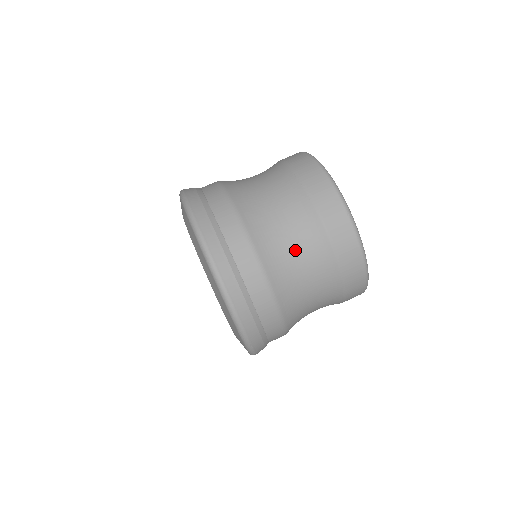
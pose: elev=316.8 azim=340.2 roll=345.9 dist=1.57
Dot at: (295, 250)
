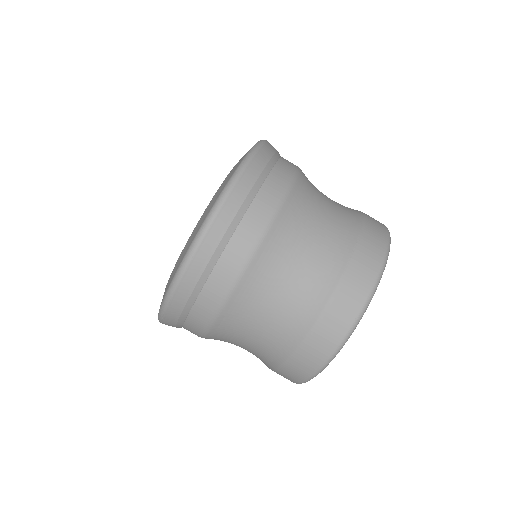
Dot at: (284, 292)
